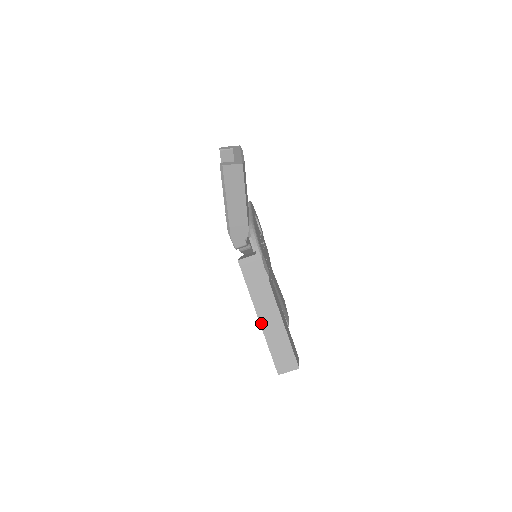
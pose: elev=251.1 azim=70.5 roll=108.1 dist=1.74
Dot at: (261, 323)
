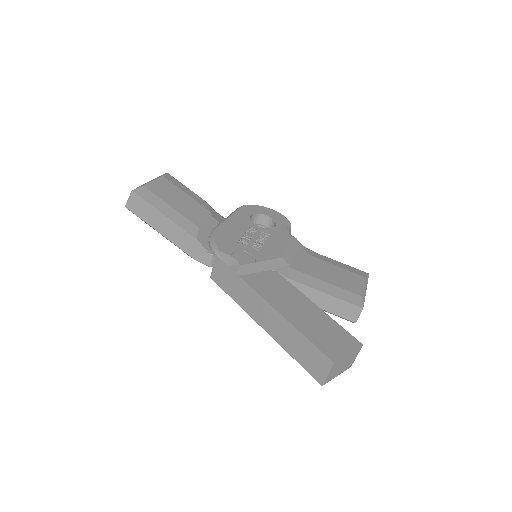
Dot at: (265, 330)
